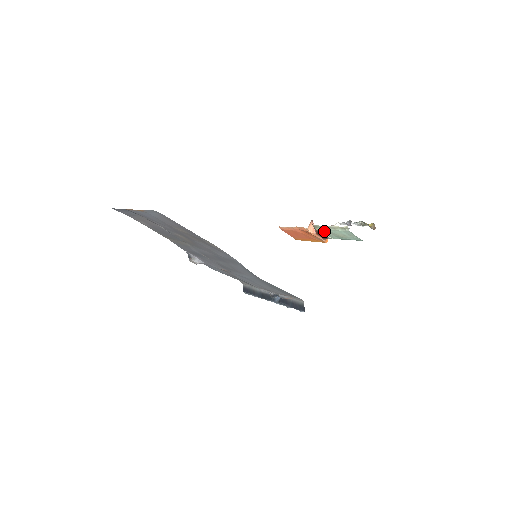
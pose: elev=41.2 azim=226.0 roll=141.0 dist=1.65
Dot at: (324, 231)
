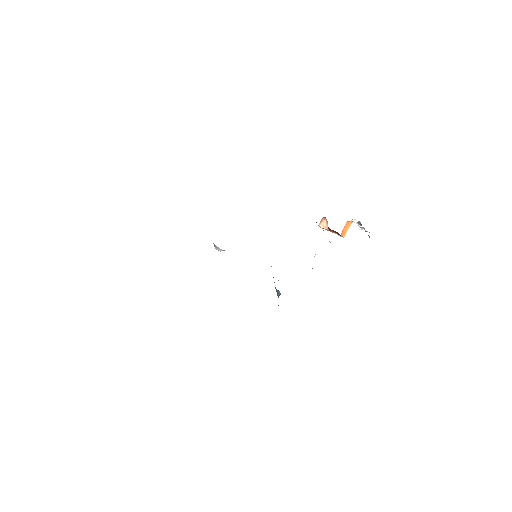
Dot at: occluded
